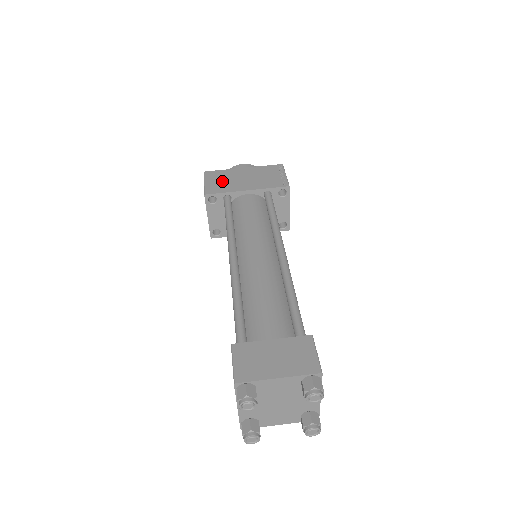
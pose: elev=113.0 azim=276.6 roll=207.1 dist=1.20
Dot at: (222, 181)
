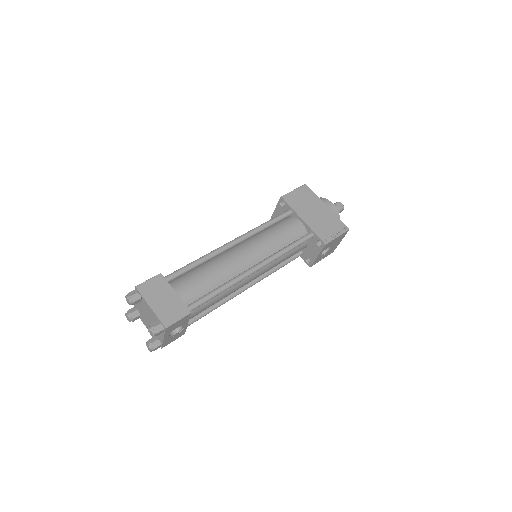
Dot at: (302, 200)
